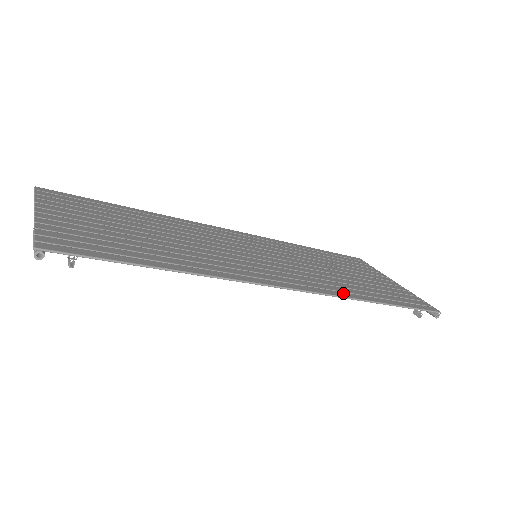
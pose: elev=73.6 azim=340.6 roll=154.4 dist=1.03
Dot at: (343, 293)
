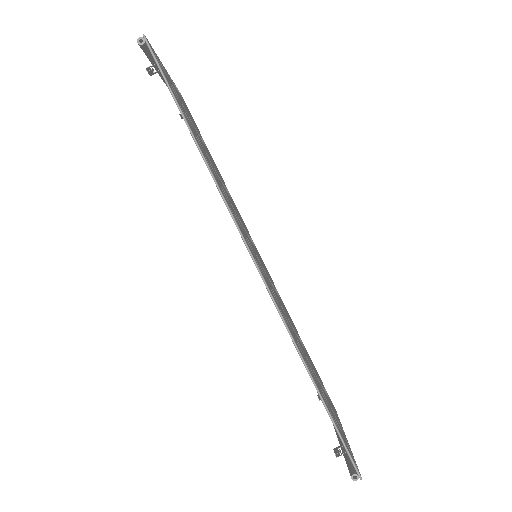
Dot at: (289, 328)
